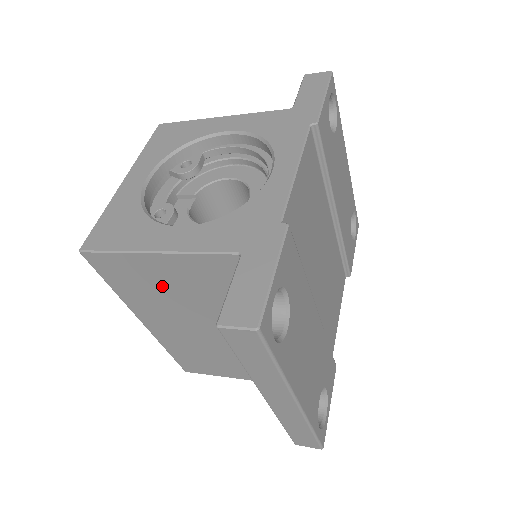
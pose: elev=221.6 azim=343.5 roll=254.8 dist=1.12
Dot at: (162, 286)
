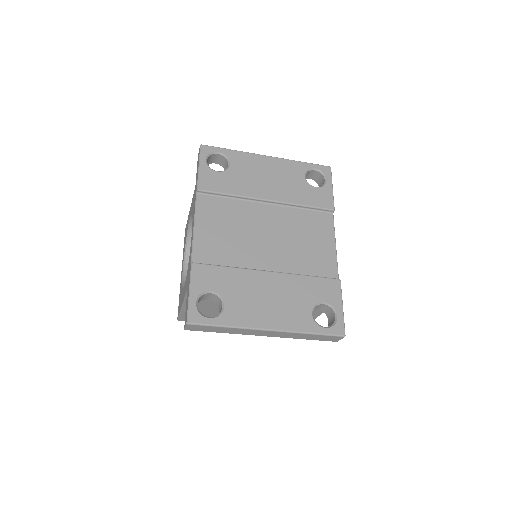
Dot at: (209, 312)
